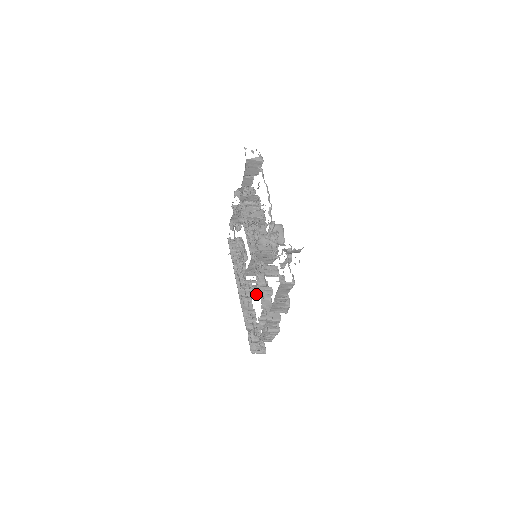
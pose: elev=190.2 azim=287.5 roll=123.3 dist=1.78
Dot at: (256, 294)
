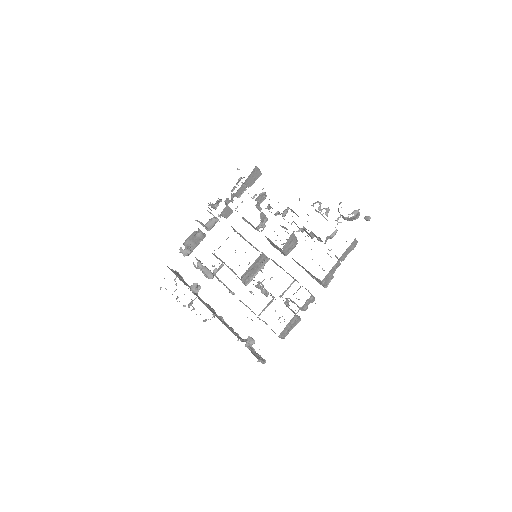
Dot at: (261, 292)
